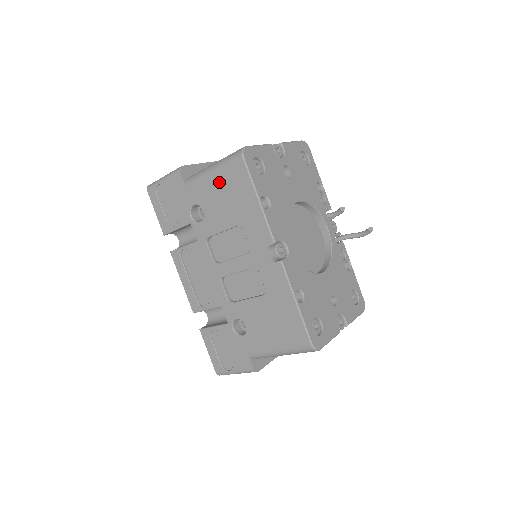
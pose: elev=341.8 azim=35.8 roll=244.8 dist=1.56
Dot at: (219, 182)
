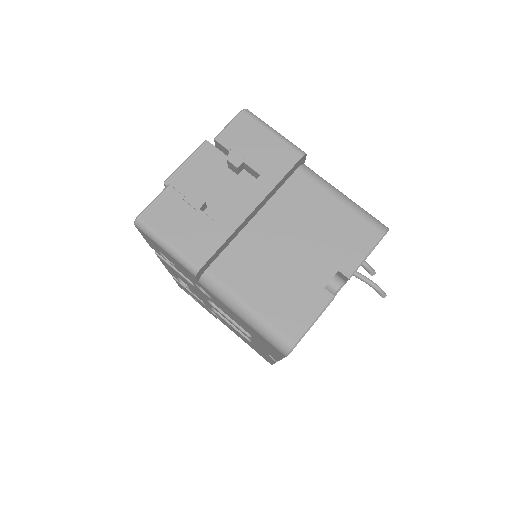
Dot at: (245, 324)
